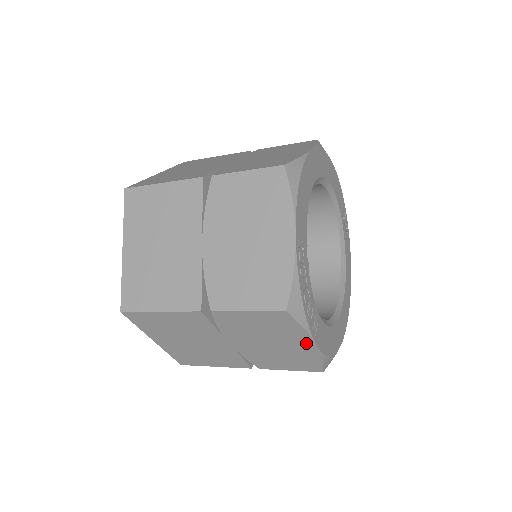
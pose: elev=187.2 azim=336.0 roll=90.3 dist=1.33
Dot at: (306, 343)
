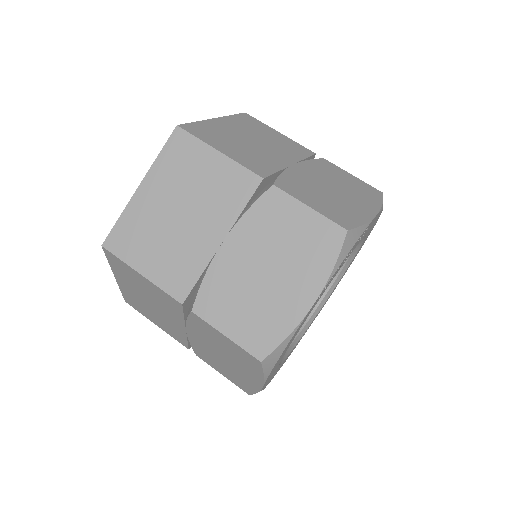
Dot at: (307, 294)
